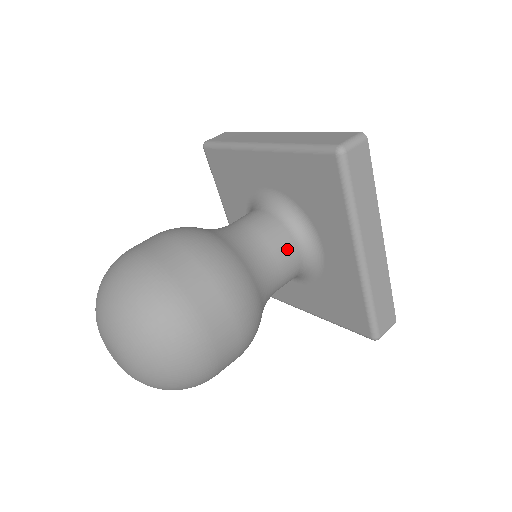
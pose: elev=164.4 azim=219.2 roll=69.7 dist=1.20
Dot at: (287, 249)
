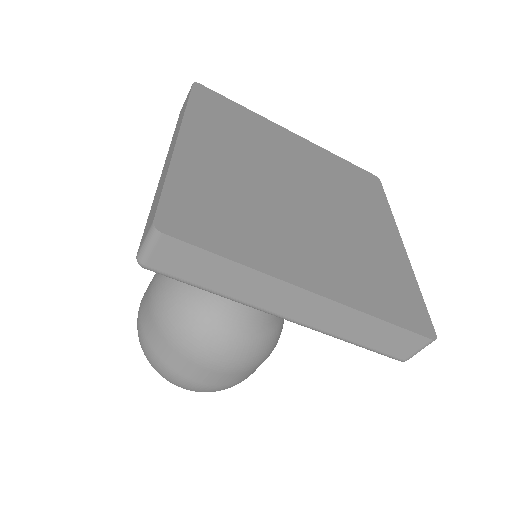
Dot at: occluded
